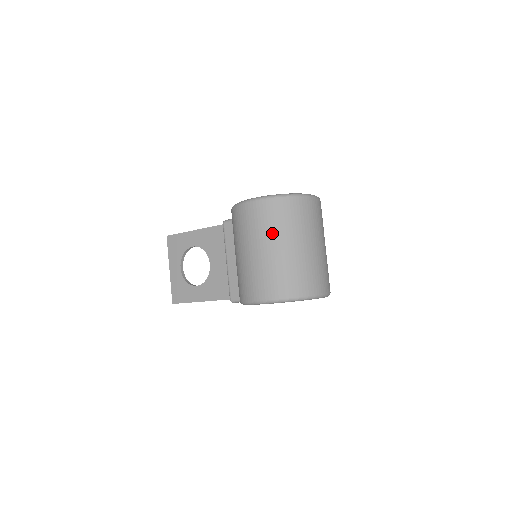
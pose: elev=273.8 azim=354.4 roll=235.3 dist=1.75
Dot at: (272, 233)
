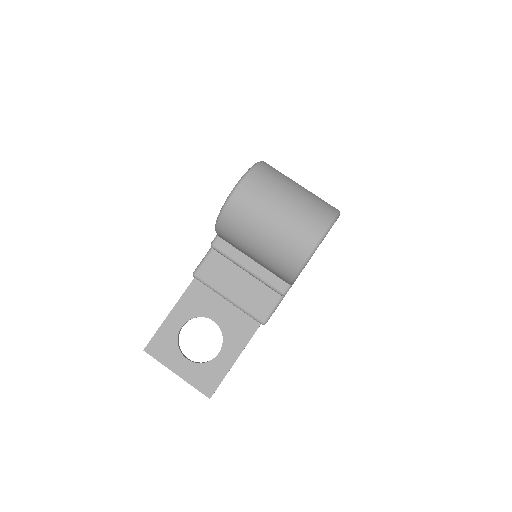
Dot at: (276, 190)
